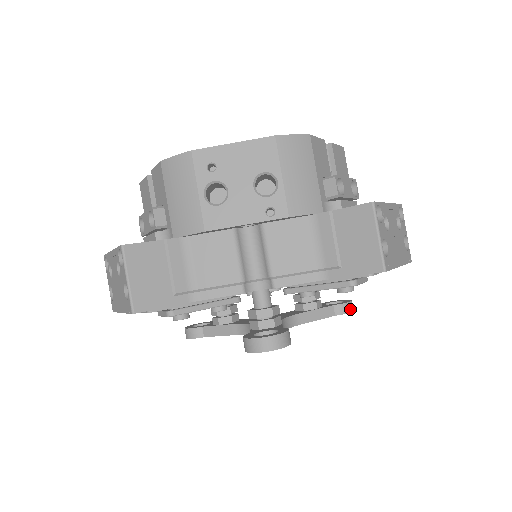
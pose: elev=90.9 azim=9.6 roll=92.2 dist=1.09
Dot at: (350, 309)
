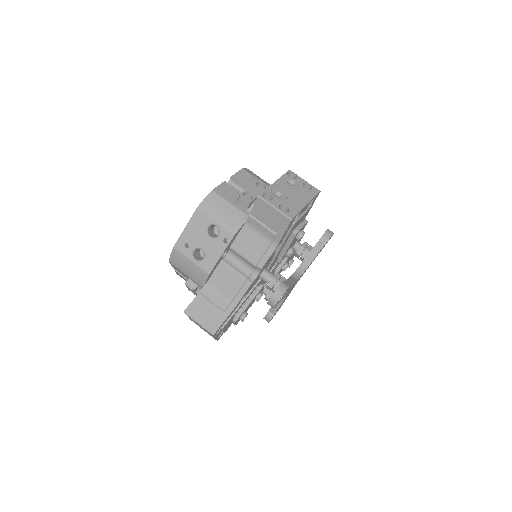
Dot at: (329, 235)
